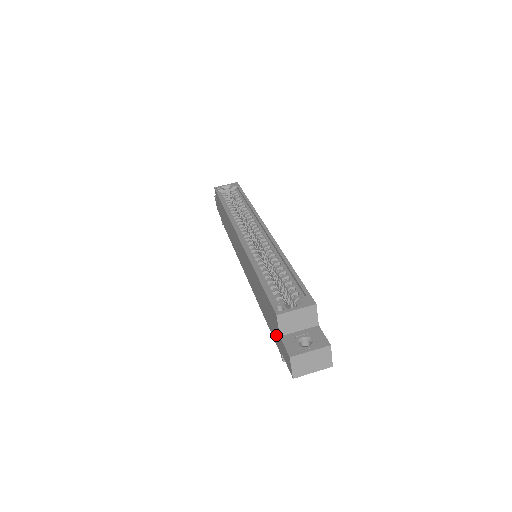
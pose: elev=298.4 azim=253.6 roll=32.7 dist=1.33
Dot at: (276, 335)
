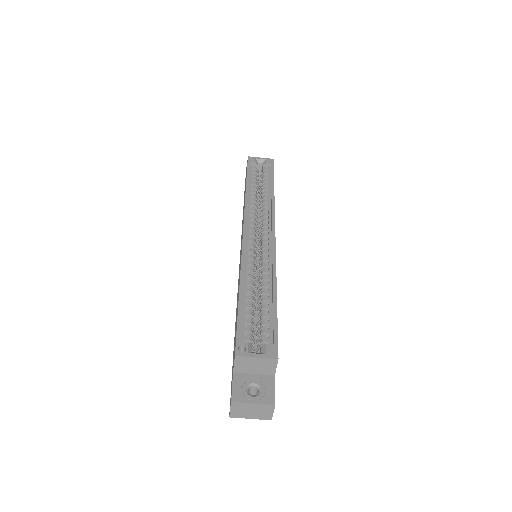
Dot at: occluded
